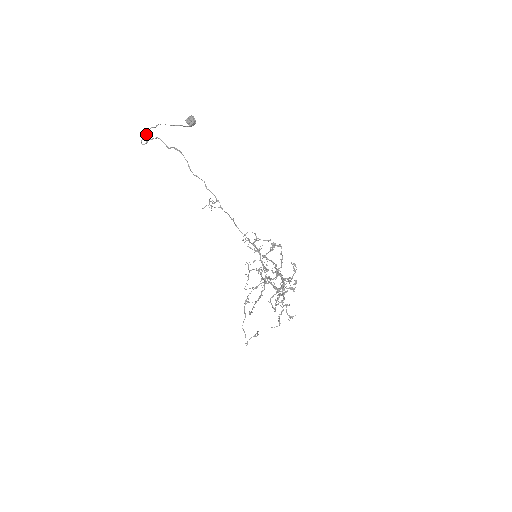
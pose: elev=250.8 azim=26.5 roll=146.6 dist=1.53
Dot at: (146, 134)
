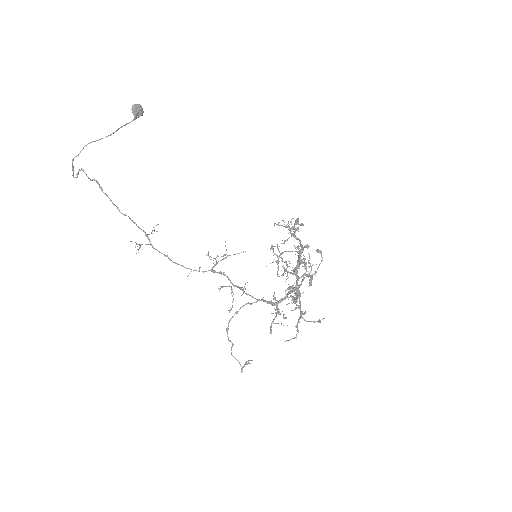
Dot at: (73, 167)
